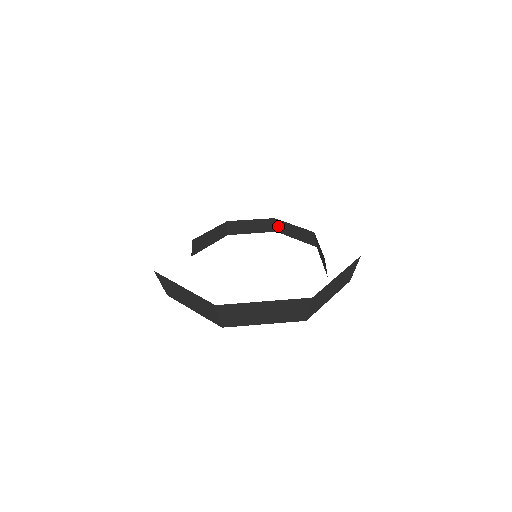
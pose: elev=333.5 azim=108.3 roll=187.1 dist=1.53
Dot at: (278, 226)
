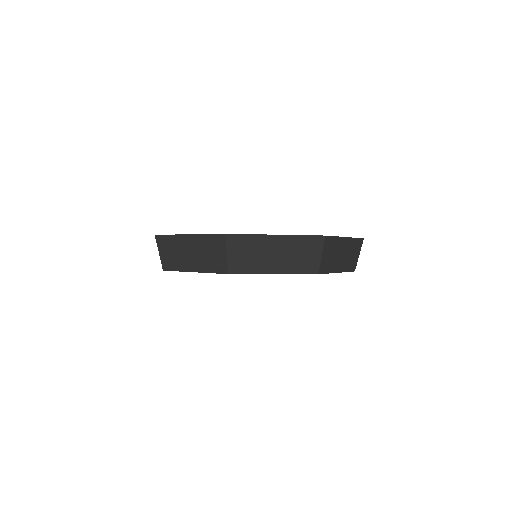
Dot at: occluded
